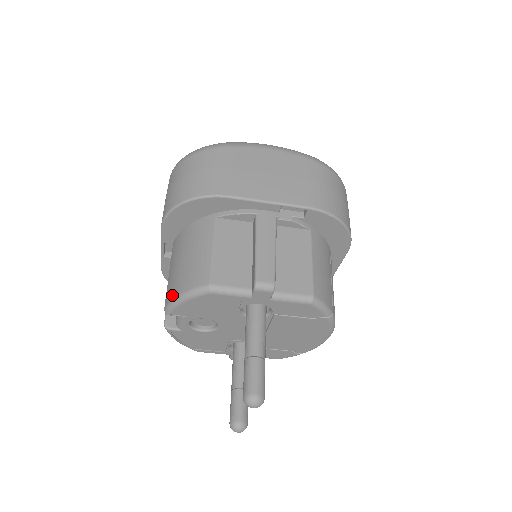
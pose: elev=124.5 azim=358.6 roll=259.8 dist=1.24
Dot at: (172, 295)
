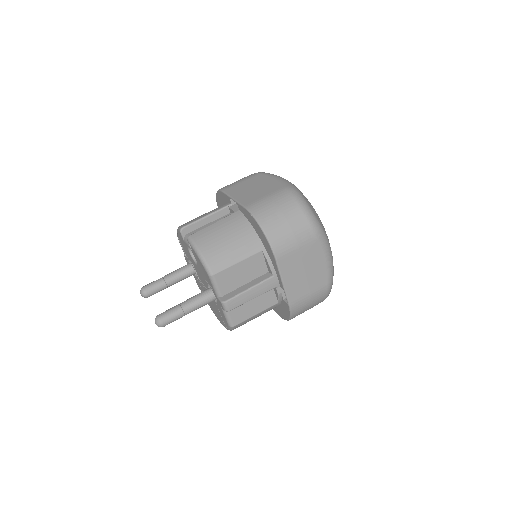
Dot at: (200, 243)
